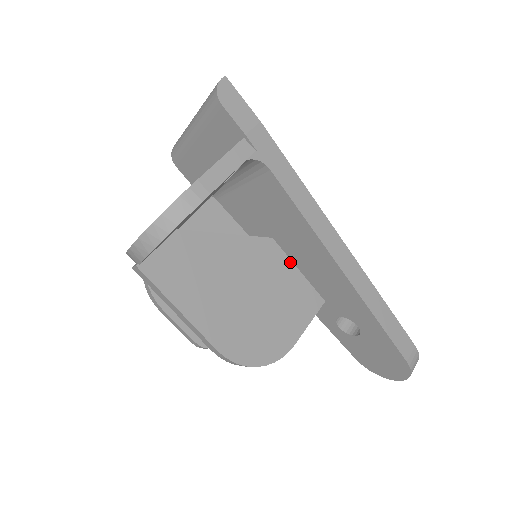
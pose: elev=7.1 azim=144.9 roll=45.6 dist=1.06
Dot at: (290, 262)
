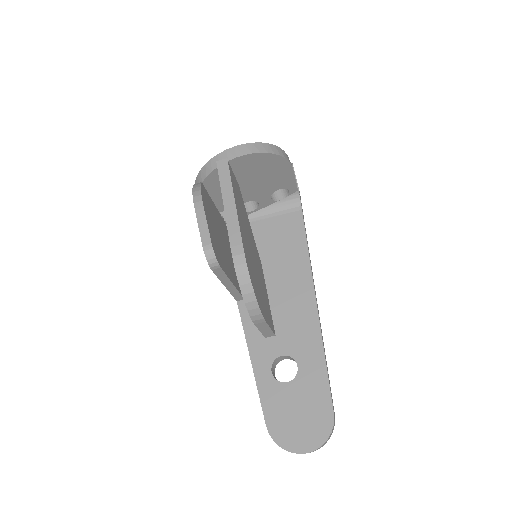
Dot at: (266, 287)
